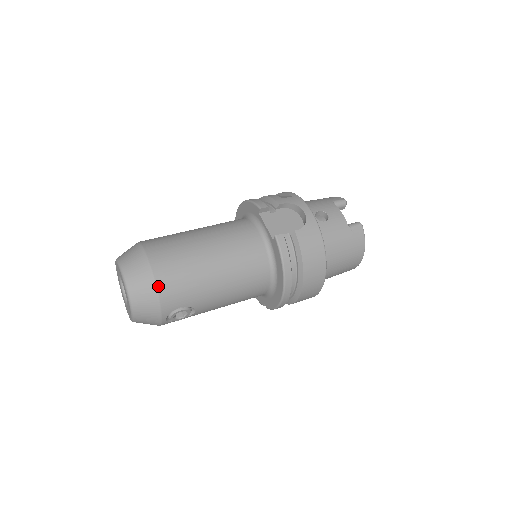
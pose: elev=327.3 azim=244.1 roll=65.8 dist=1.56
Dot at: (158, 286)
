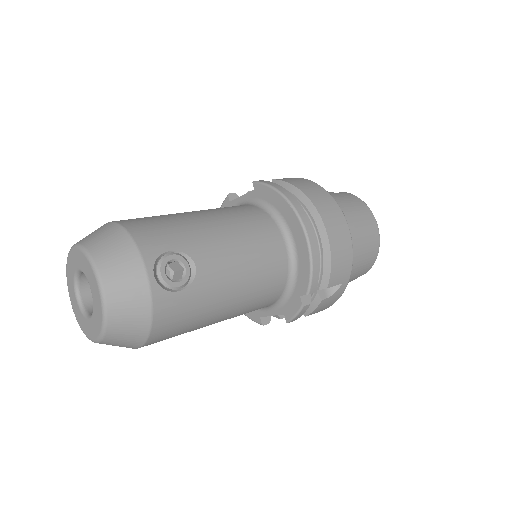
Dot at: (125, 226)
